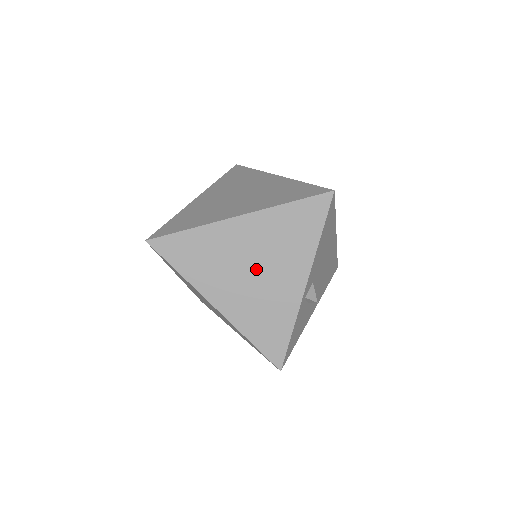
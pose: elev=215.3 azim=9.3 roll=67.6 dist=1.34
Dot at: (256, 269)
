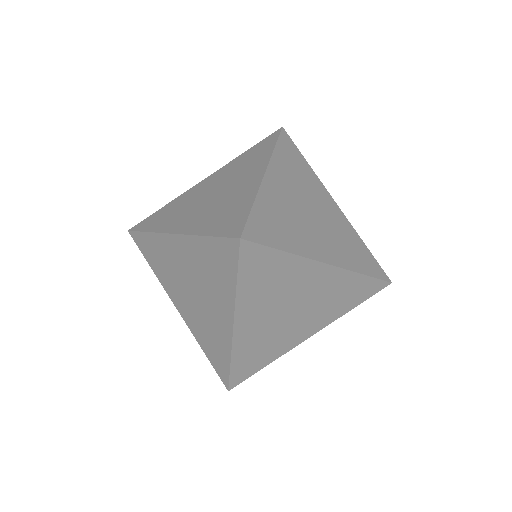
Dot at: (294, 312)
